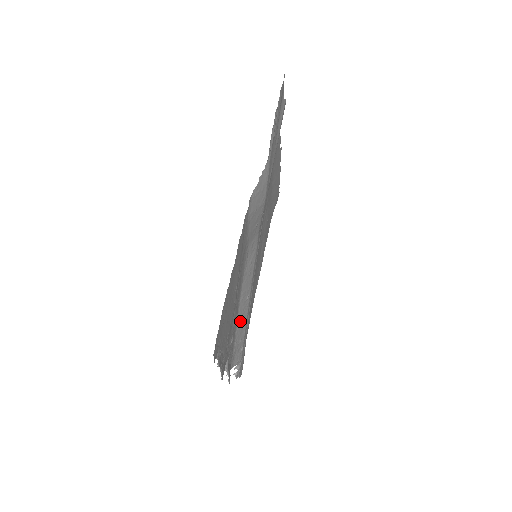
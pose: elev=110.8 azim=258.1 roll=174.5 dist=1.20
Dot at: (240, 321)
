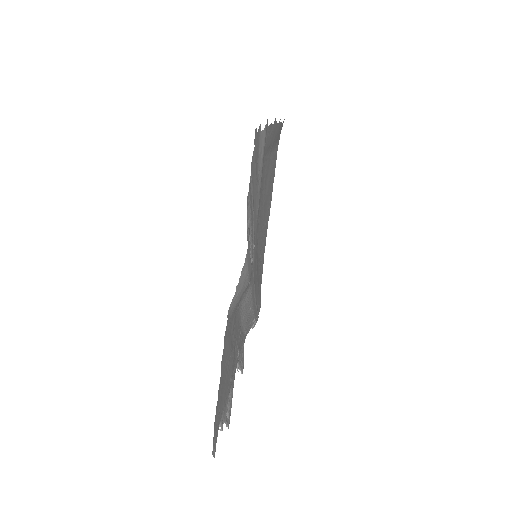
Dot at: (246, 323)
